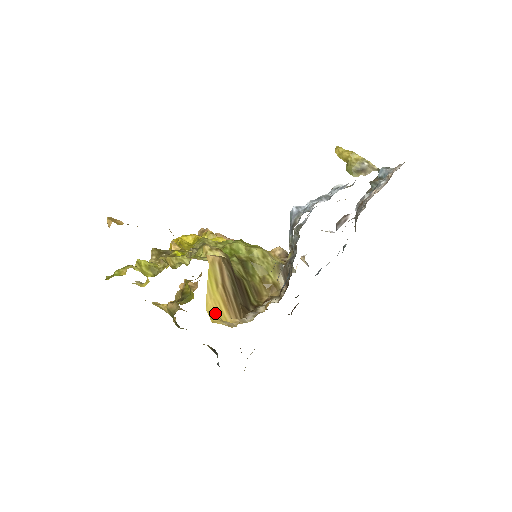
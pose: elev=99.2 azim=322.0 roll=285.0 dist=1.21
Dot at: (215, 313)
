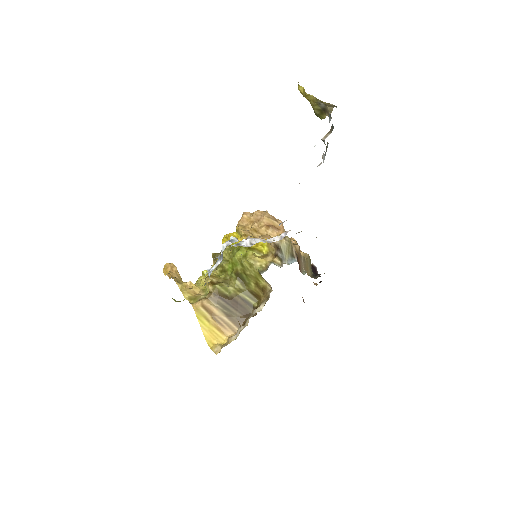
Dot at: (213, 339)
